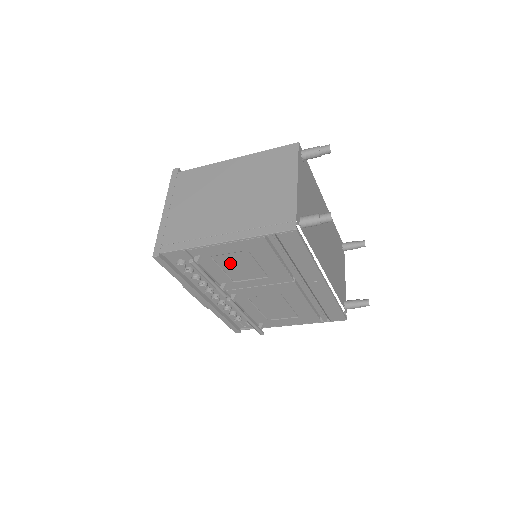
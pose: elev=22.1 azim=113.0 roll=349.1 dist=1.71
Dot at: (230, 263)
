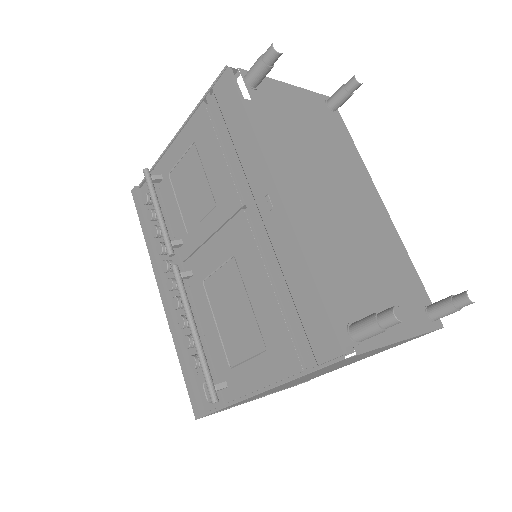
Dot at: (185, 186)
